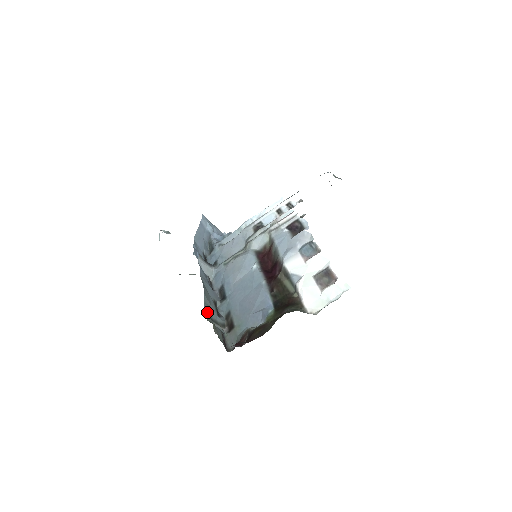
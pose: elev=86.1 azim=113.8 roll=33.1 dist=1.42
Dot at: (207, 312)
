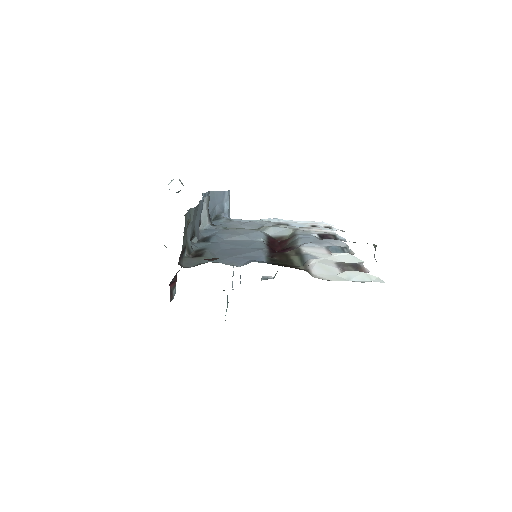
Dot at: (187, 217)
